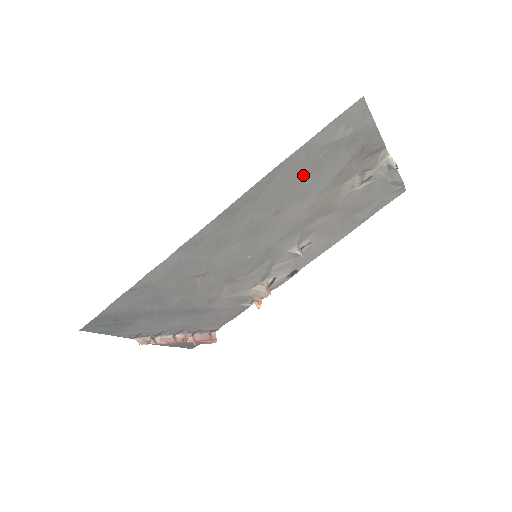
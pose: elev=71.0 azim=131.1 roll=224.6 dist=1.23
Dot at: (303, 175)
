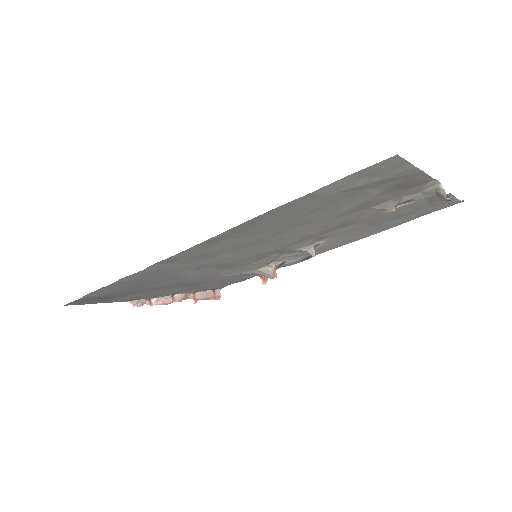
Dot at: (309, 211)
